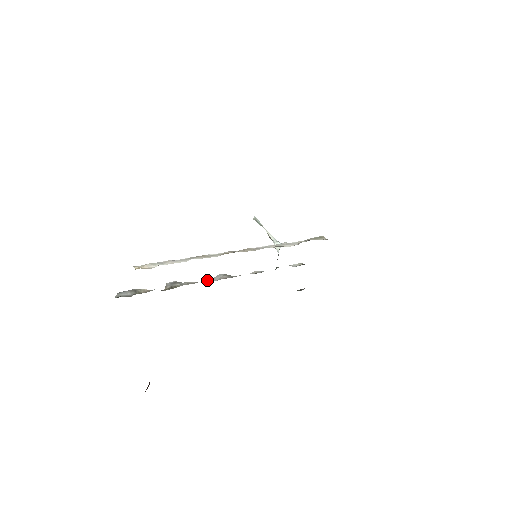
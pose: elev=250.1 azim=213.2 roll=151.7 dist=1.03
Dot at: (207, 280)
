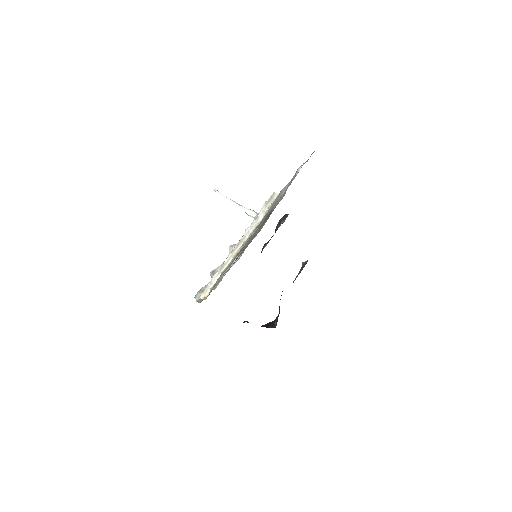
Dot at: occluded
